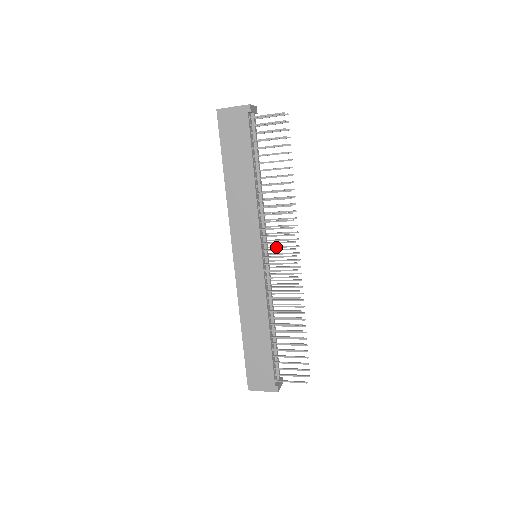
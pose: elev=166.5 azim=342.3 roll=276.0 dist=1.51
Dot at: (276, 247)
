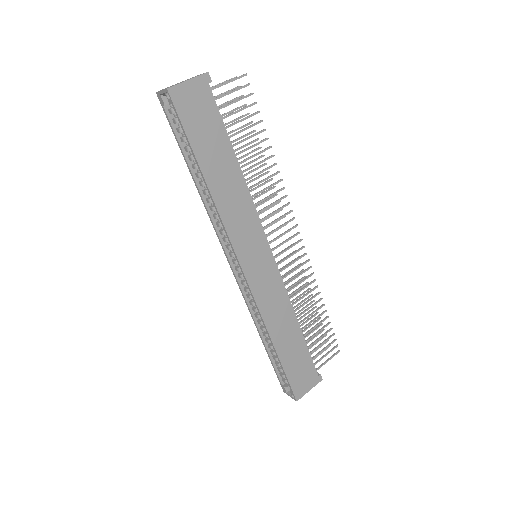
Dot at: (267, 236)
